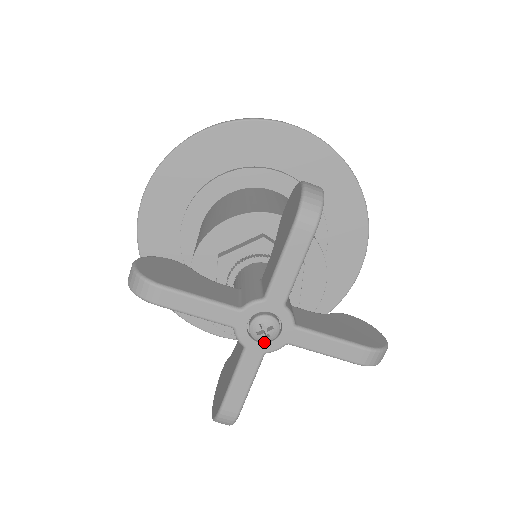
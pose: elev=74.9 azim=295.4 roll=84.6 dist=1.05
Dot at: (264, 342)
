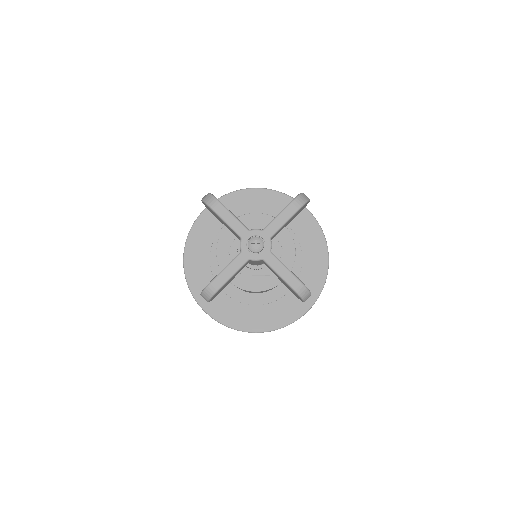
Dot at: (252, 253)
